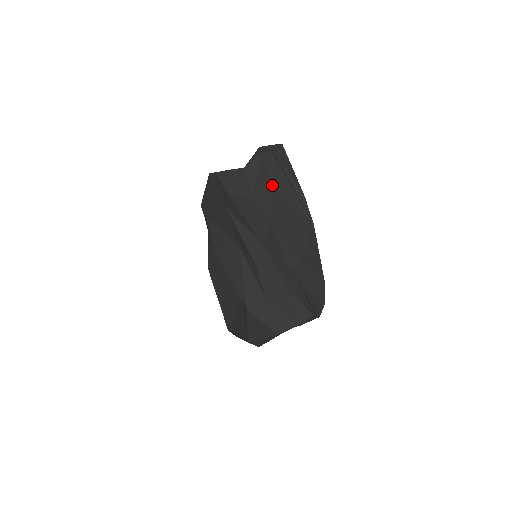
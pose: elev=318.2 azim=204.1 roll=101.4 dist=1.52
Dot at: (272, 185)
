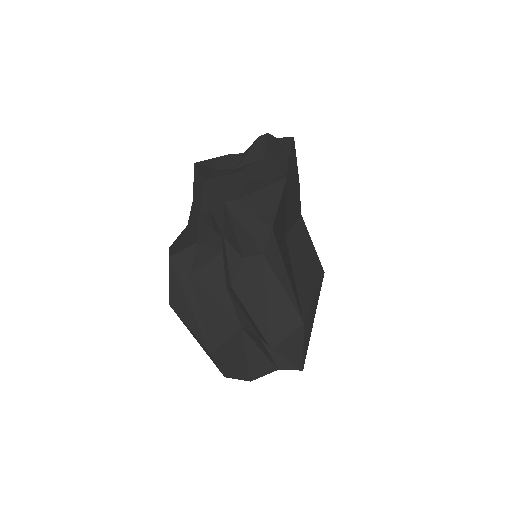
Dot at: (262, 159)
